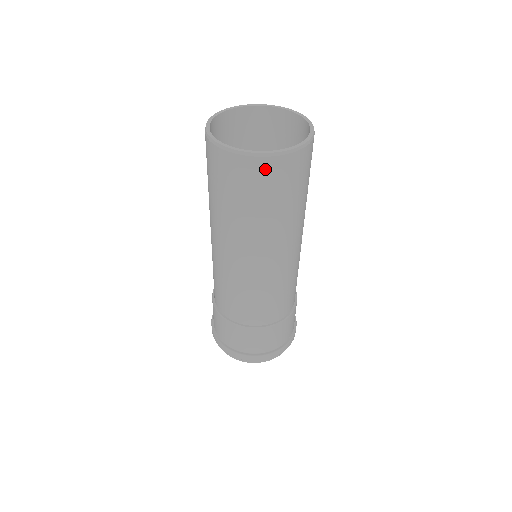
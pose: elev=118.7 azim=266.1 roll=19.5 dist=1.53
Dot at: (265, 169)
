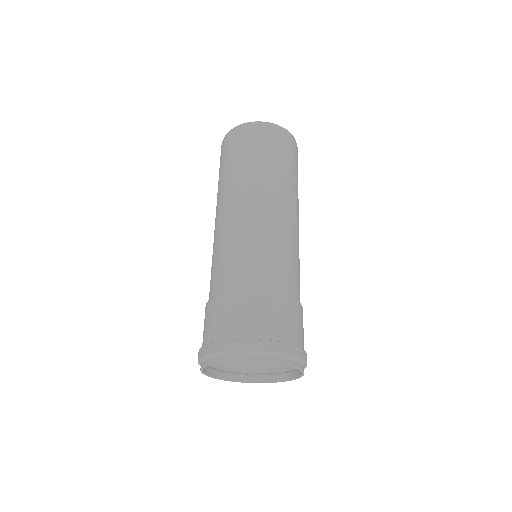
Dot at: (264, 131)
